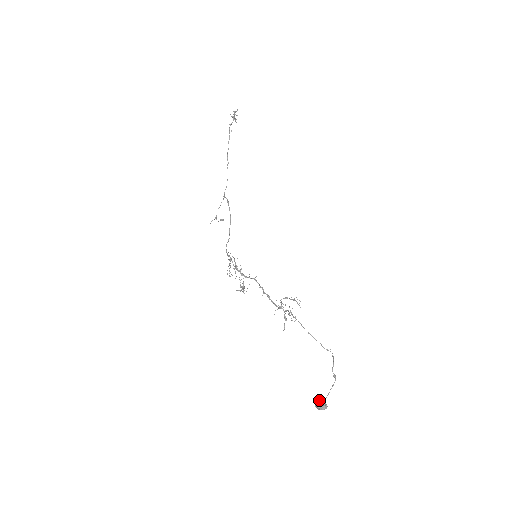
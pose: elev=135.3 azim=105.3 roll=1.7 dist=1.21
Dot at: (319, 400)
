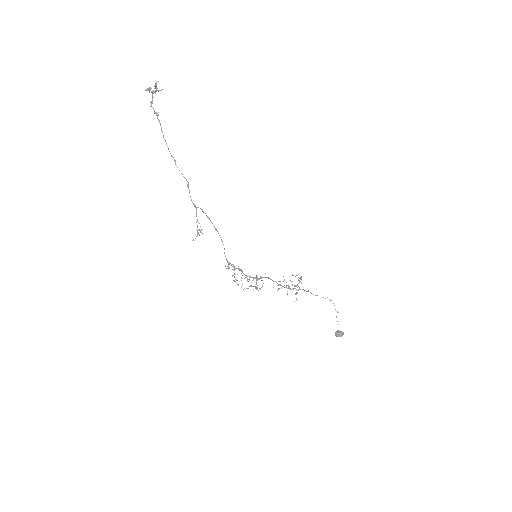
Dot at: (340, 333)
